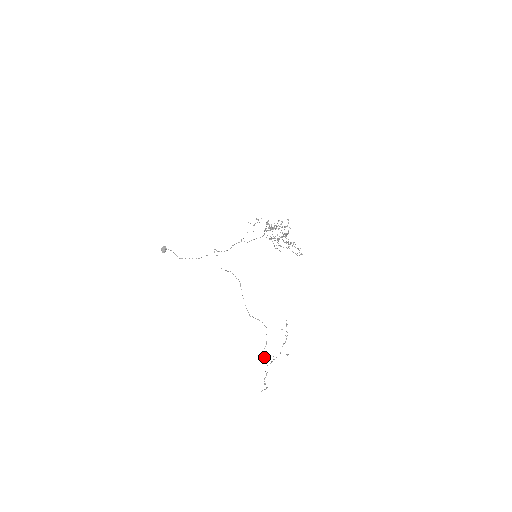
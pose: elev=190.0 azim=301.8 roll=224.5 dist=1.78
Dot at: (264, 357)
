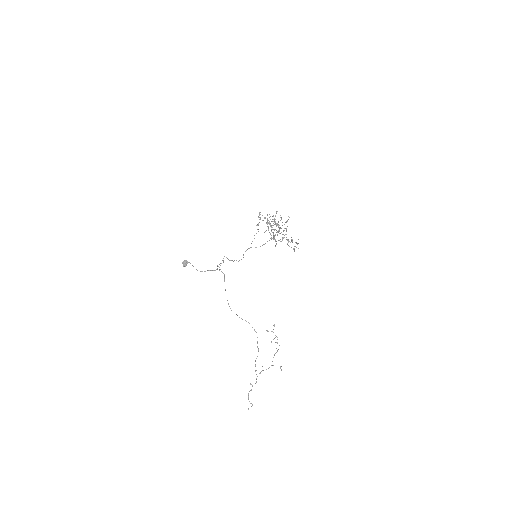
Dot at: occluded
